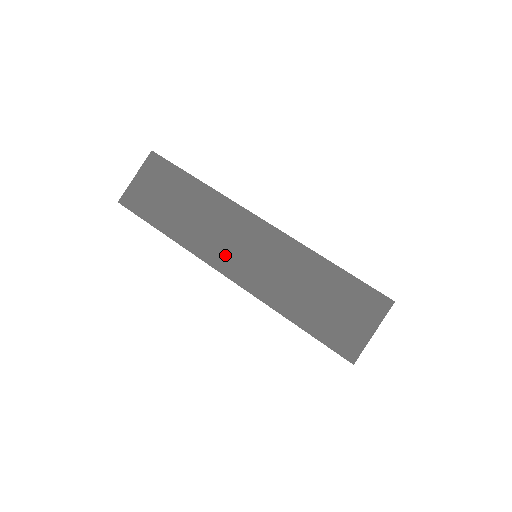
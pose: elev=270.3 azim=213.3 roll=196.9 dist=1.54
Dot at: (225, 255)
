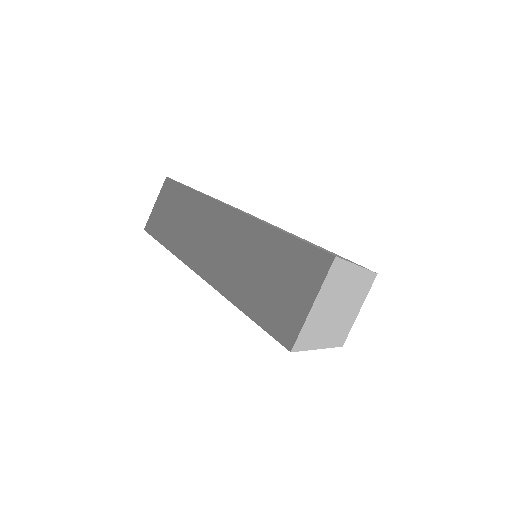
Dot at: (254, 269)
